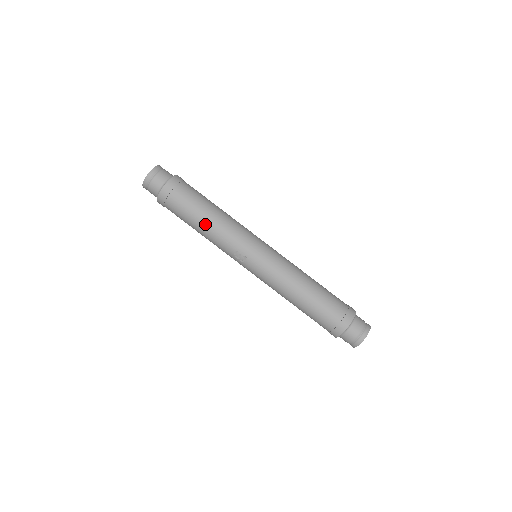
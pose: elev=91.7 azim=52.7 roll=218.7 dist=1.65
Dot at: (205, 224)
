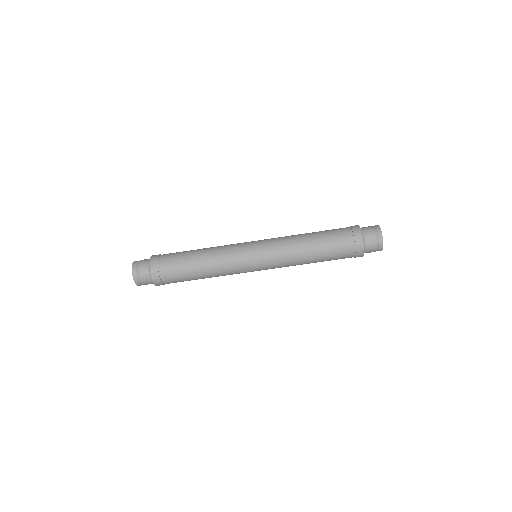
Dot at: (202, 273)
